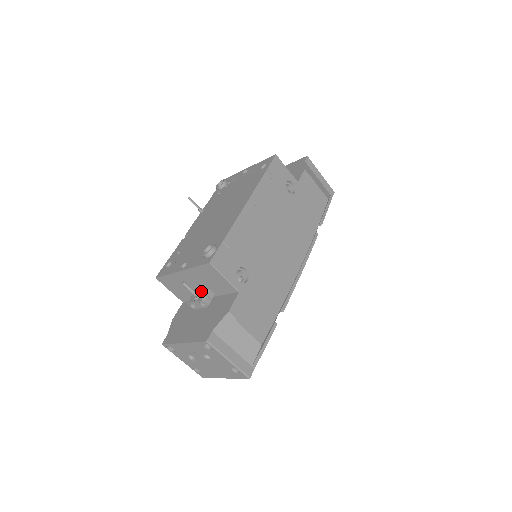
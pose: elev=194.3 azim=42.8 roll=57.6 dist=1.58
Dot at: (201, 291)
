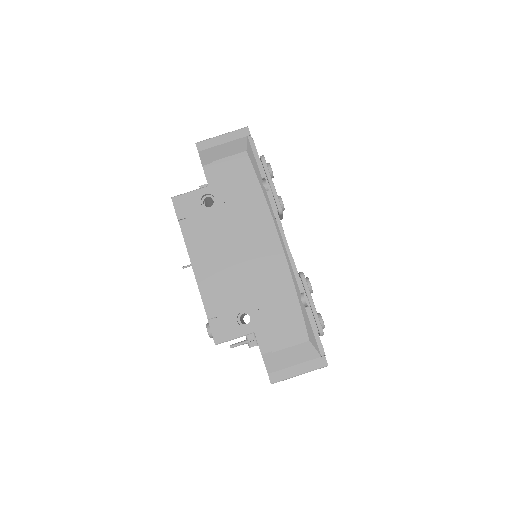
Dot at: occluded
